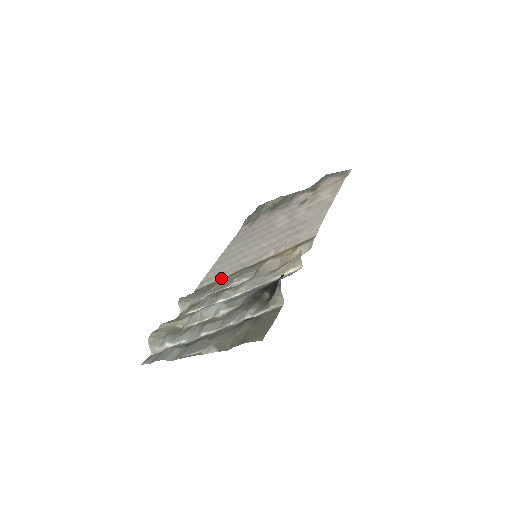
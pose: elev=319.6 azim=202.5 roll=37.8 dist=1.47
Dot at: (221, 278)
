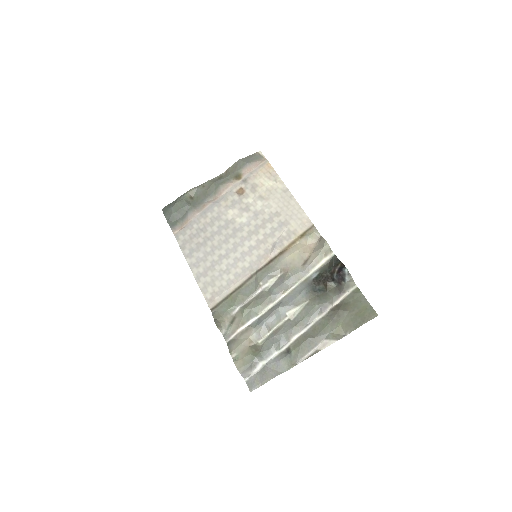
Dot at: (235, 287)
